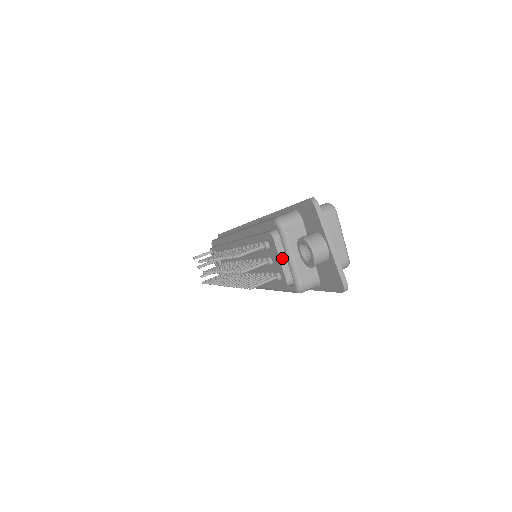
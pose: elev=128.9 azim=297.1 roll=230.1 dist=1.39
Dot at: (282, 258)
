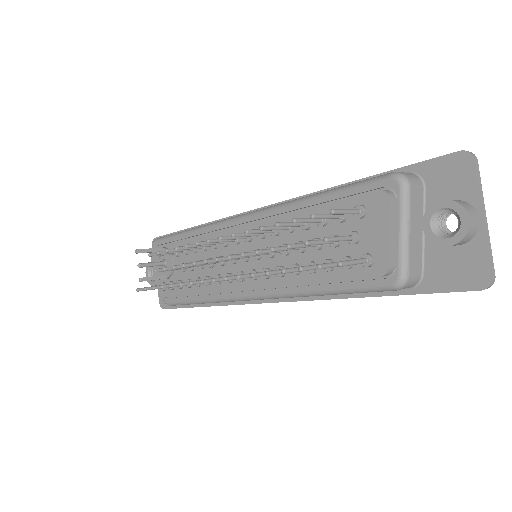
Dot at: (391, 230)
